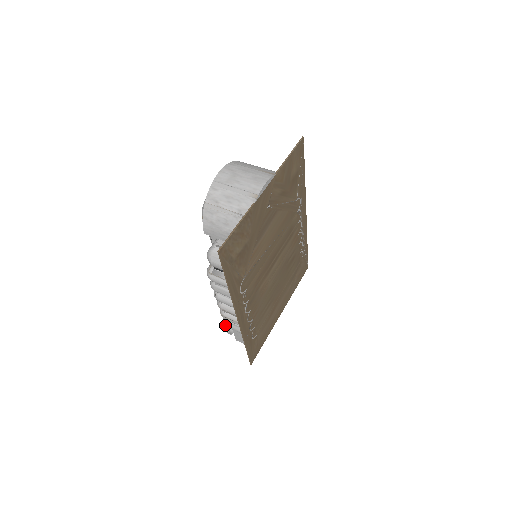
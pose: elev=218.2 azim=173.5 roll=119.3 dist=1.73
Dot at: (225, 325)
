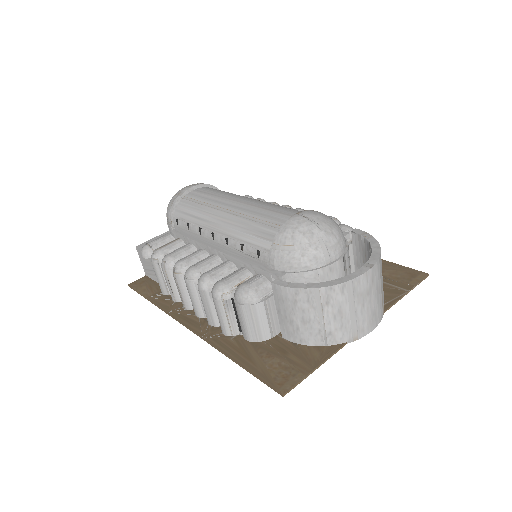
Dot at: (152, 260)
